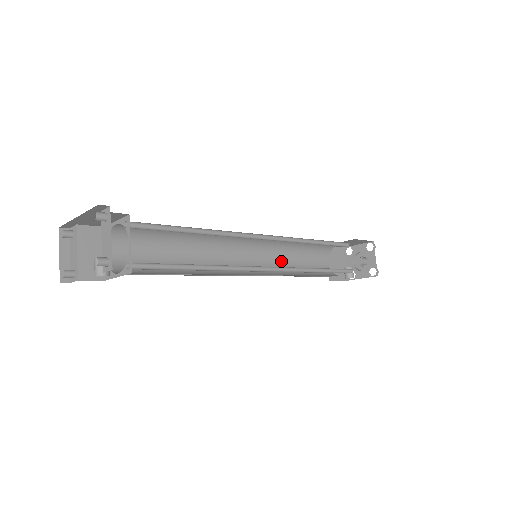
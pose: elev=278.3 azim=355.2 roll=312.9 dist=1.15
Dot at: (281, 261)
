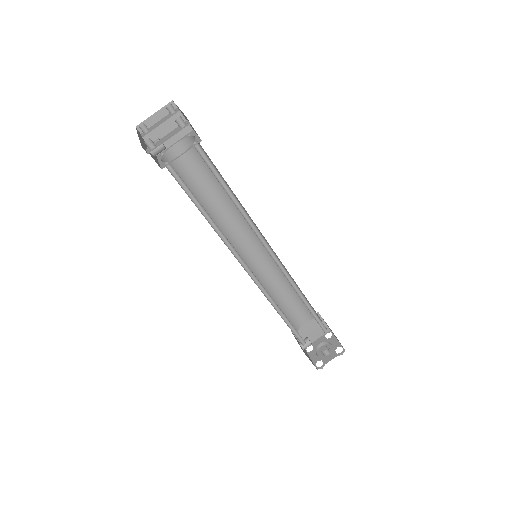
Dot at: (274, 280)
